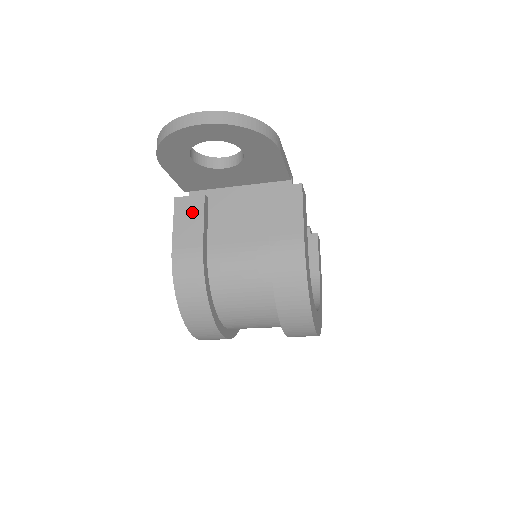
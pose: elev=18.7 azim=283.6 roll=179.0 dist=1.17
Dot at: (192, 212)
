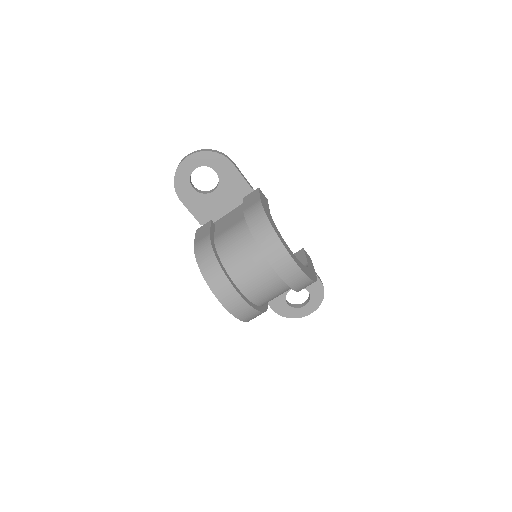
Dot at: (205, 228)
